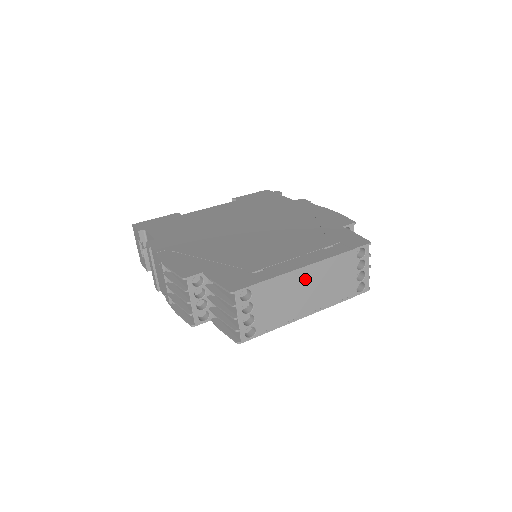
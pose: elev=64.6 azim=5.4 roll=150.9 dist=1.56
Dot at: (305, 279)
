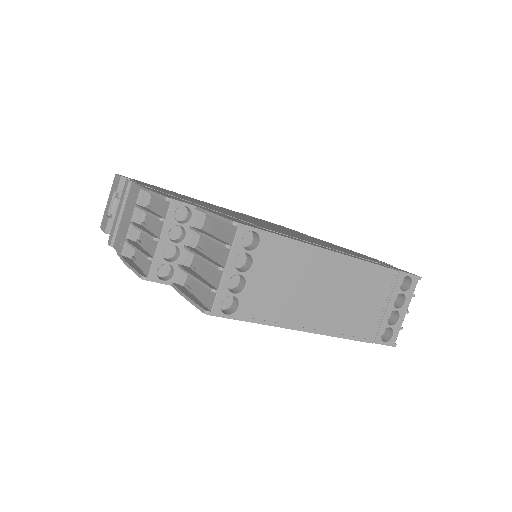
Dot at: (331, 272)
